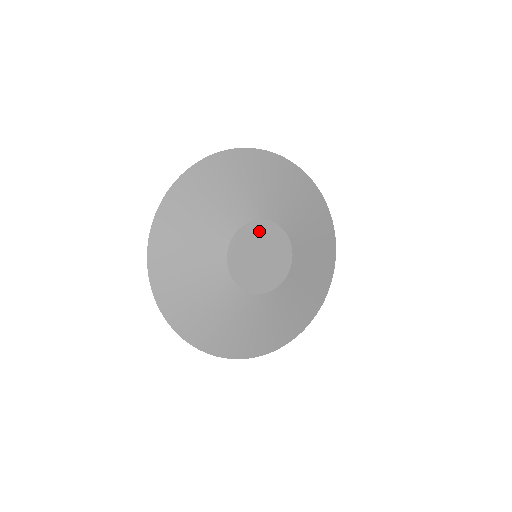
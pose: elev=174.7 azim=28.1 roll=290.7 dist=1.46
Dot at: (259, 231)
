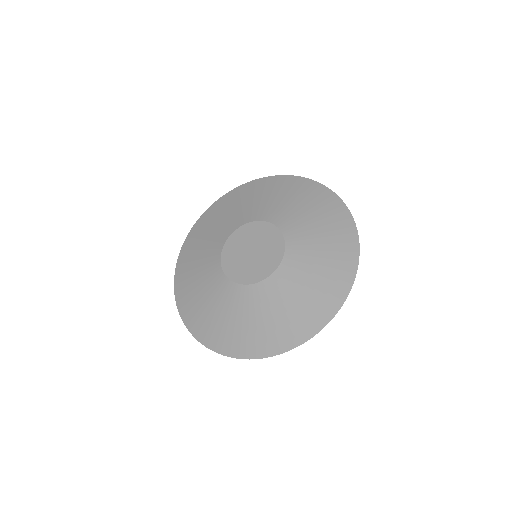
Dot at: (239, 238)
